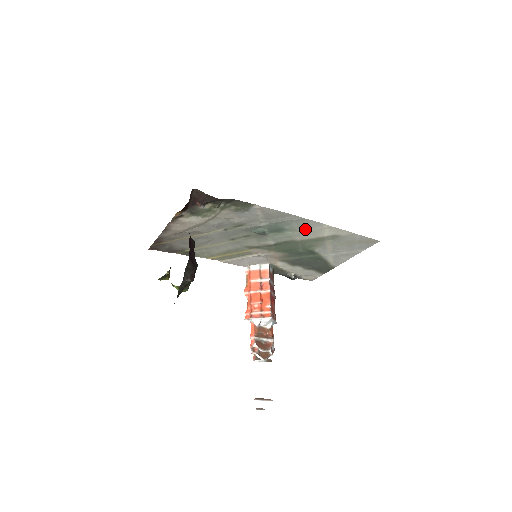
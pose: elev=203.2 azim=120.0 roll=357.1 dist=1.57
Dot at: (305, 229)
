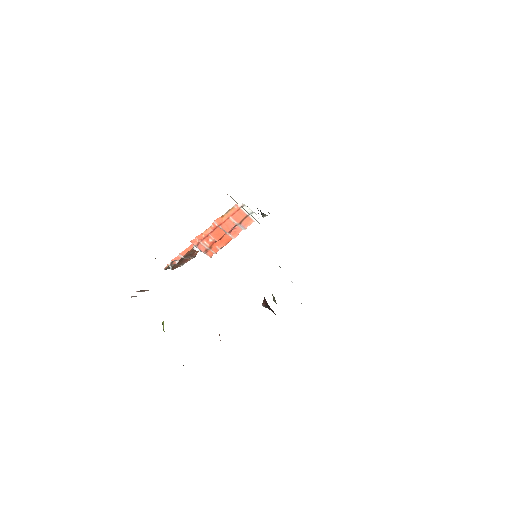
Dot at: occluded
